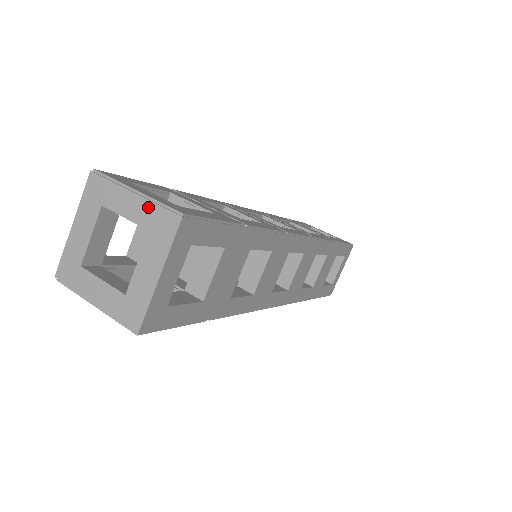
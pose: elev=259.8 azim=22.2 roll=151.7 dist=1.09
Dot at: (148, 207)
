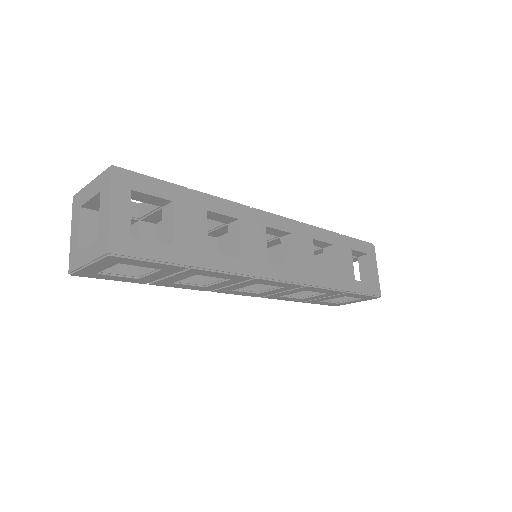
Dot at: (97, 181)
